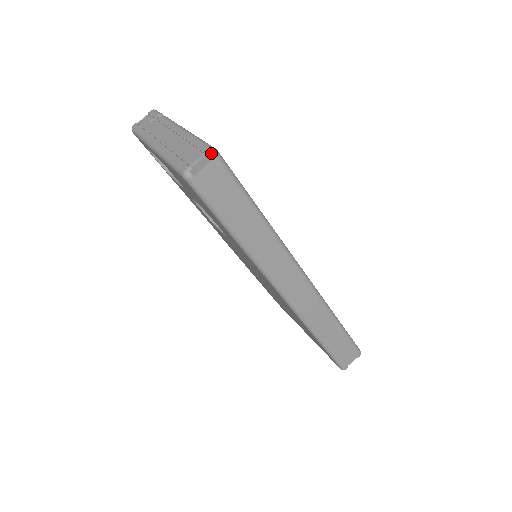
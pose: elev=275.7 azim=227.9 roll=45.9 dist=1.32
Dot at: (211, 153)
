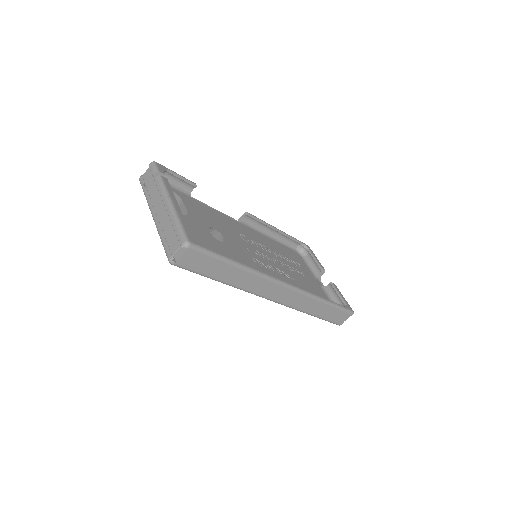
Dot at: (185, 246)
